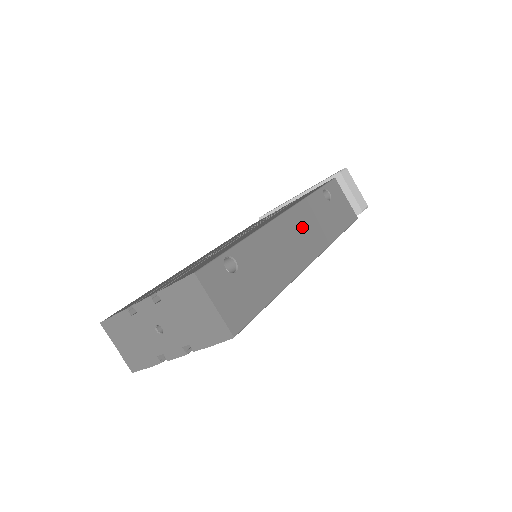
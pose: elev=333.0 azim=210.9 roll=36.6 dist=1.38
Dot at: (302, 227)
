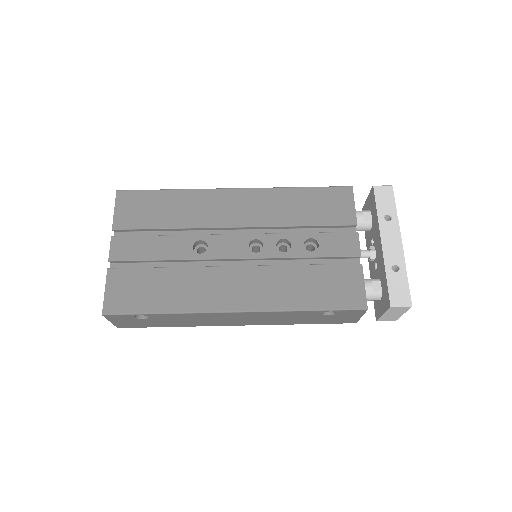
Dot at: (254, 318)
